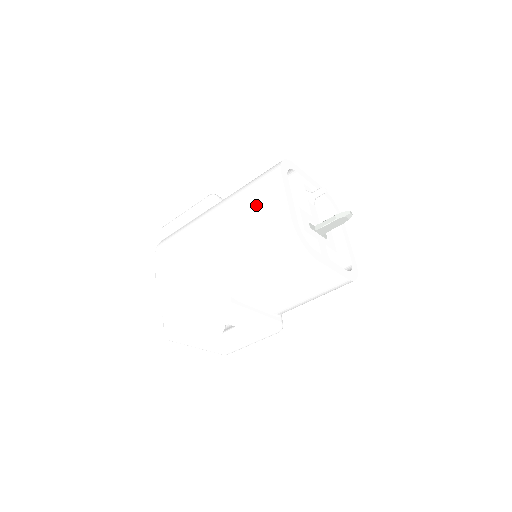
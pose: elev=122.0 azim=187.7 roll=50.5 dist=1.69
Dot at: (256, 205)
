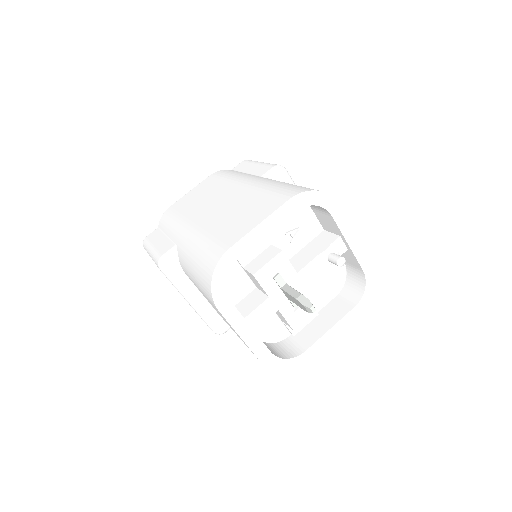
Dot at: (249, 208)
